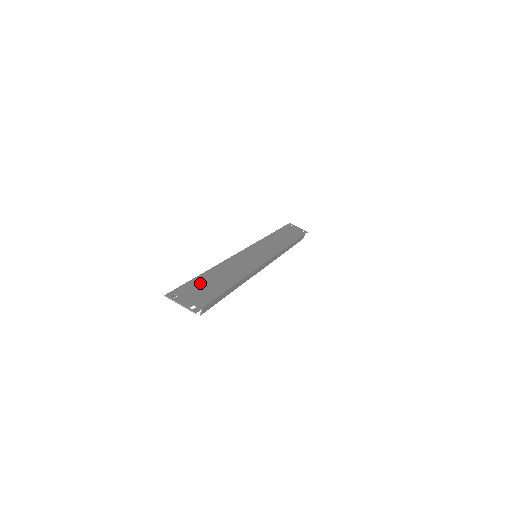
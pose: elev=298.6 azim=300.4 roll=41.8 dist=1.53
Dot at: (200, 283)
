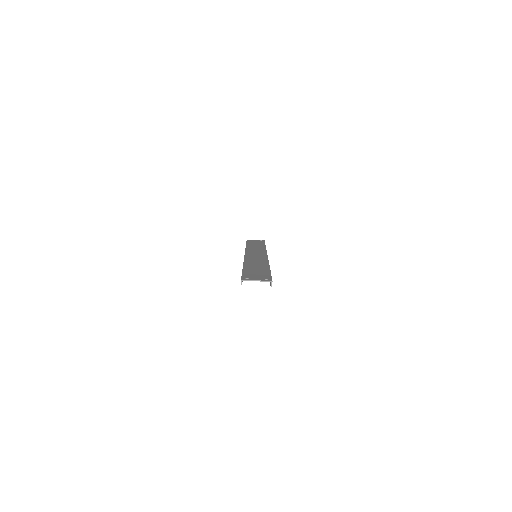
Dot at: (250, 271)
